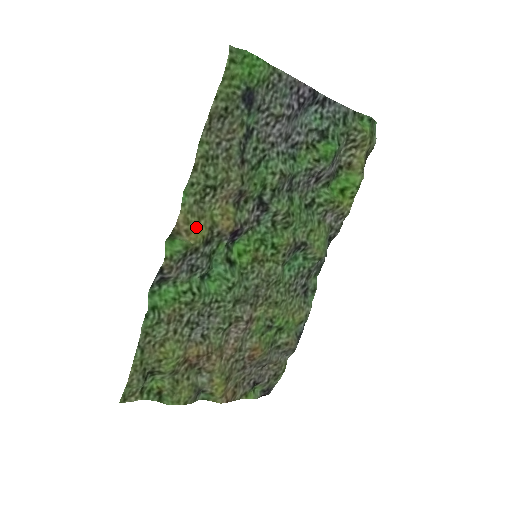
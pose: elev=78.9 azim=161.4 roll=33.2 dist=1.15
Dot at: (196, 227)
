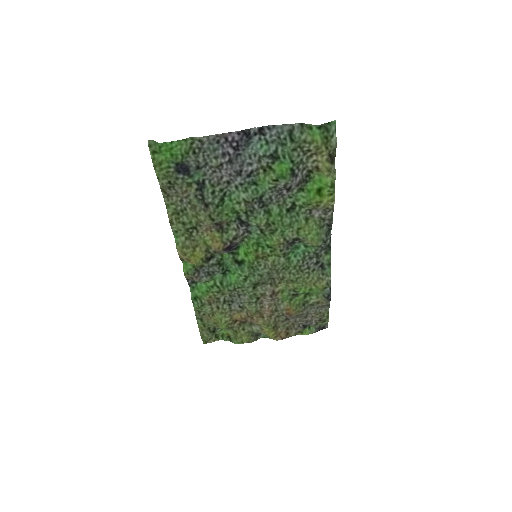
Dot at: (193, 255)
